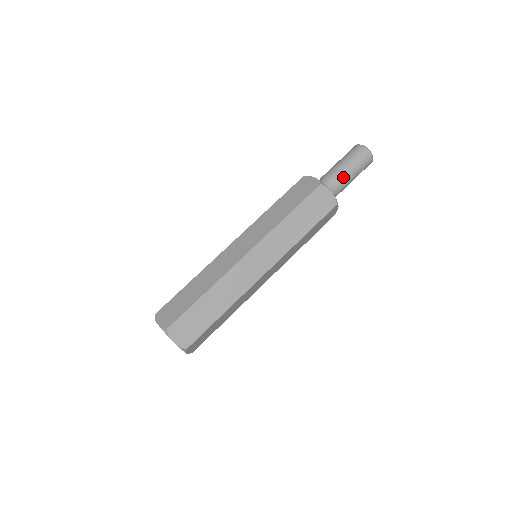
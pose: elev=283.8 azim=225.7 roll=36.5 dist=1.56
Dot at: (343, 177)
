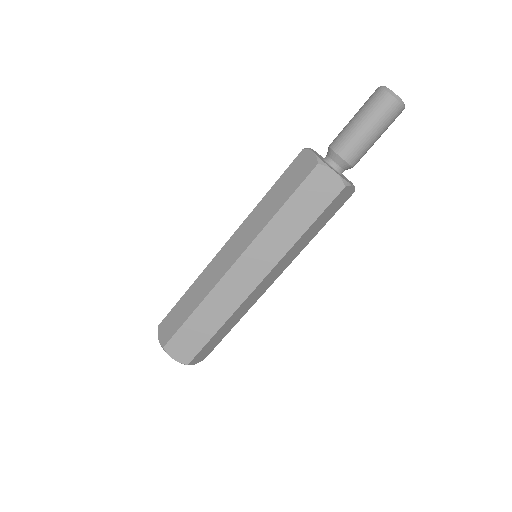
Dot at: (365, 152)
